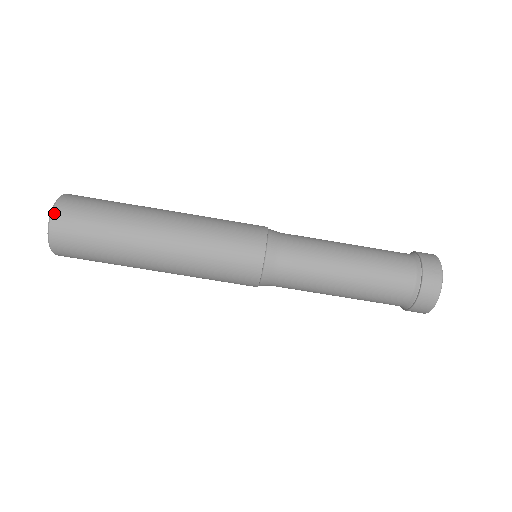
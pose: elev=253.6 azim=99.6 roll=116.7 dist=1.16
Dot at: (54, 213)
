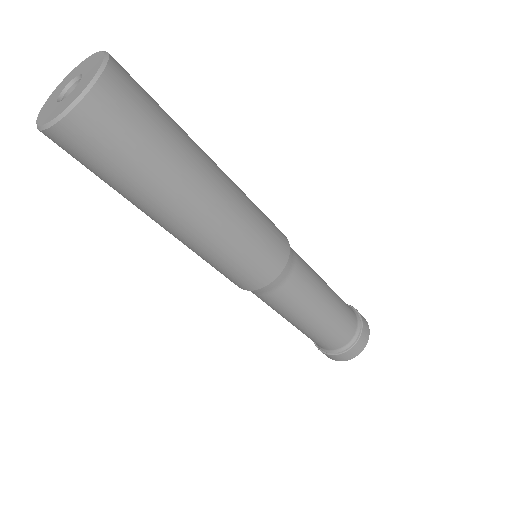
Dot at: (99, 84)
